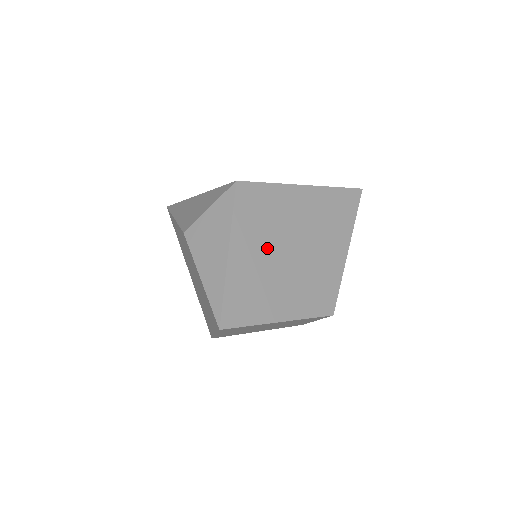
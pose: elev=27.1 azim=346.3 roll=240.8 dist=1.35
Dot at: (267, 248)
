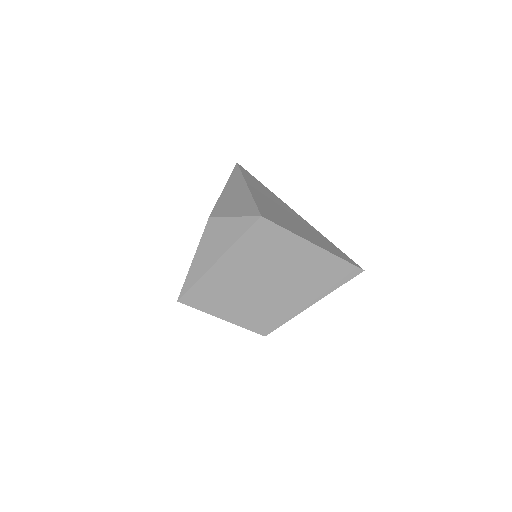
Dot at: (249, 271)
